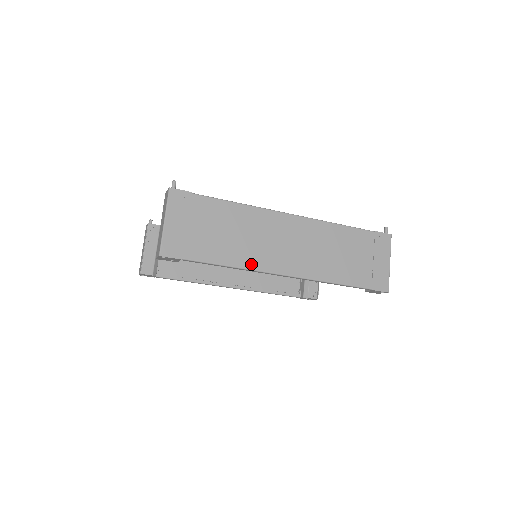
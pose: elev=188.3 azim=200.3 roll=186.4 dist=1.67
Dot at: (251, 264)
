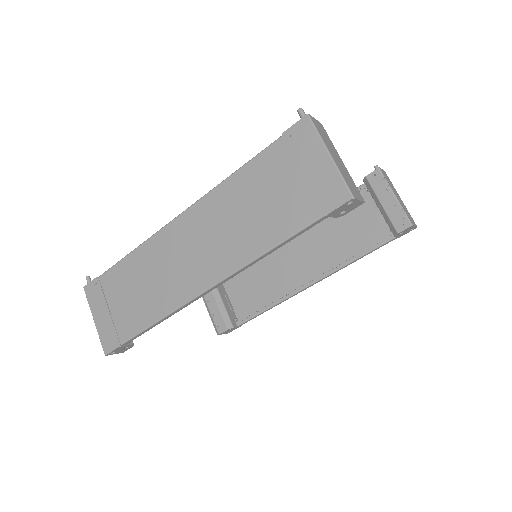
Dot at: (172, 304)
